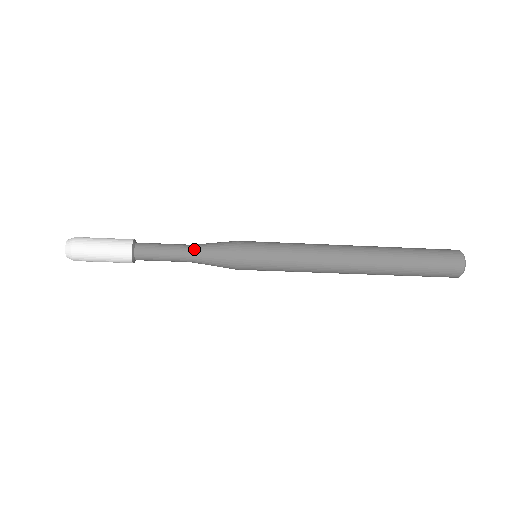
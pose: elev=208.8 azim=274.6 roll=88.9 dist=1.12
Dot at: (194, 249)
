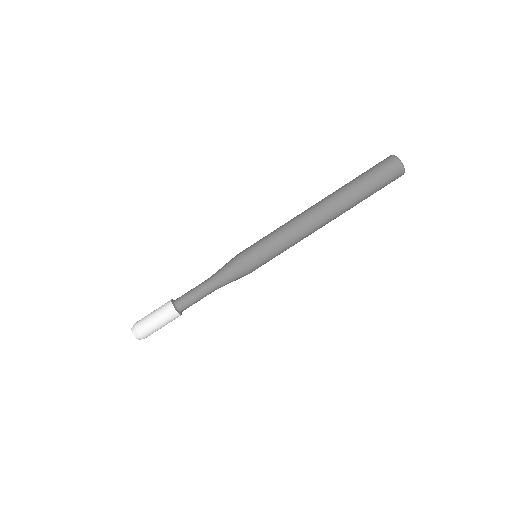
Dot at: (212, 276)
